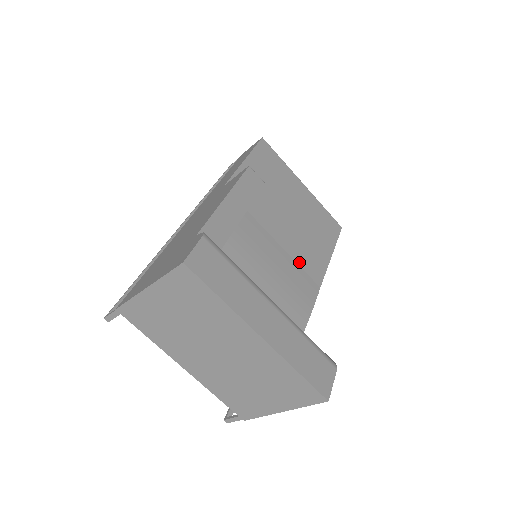
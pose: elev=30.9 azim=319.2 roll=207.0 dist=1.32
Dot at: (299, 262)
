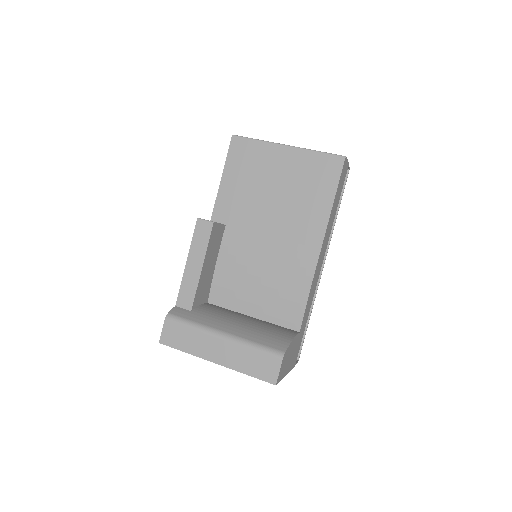
Dot at: (293, 239)
